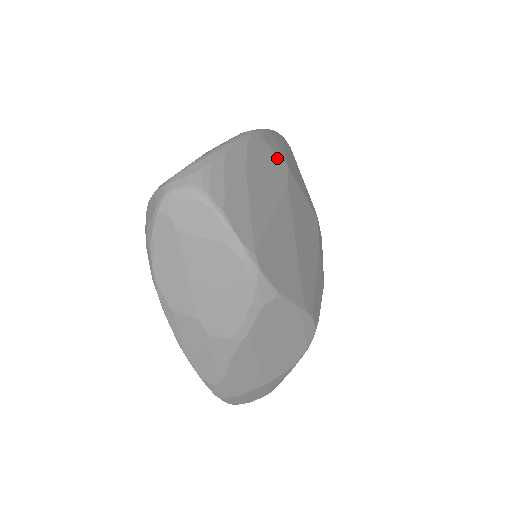
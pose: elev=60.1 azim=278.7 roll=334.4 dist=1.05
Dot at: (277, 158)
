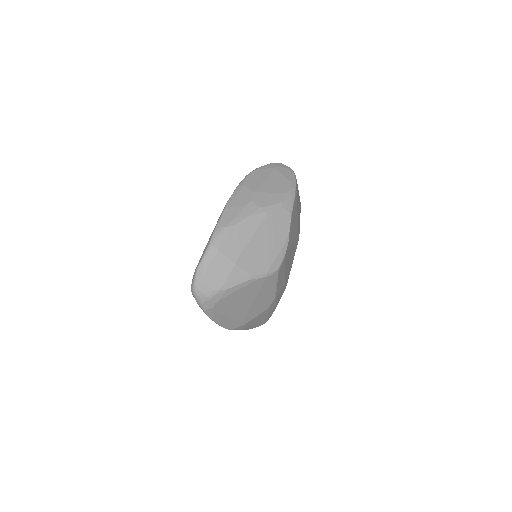
Dot at: occluded
